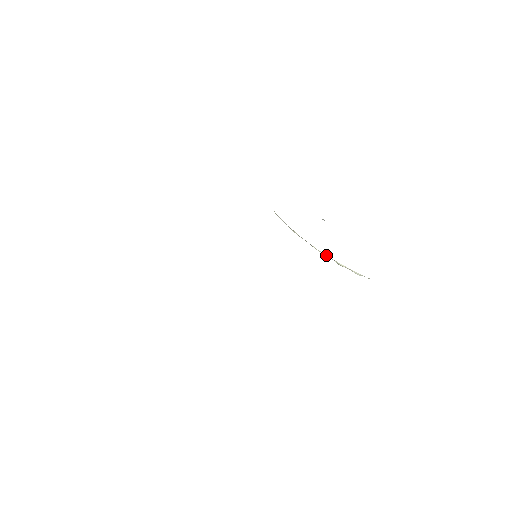
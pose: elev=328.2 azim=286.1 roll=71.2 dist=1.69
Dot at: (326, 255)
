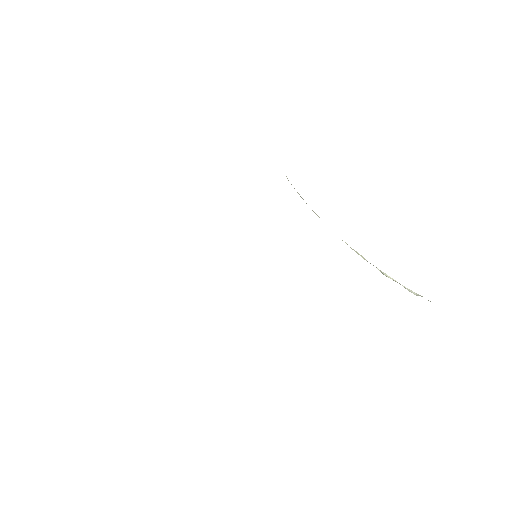
Dot at: (364, 258)
